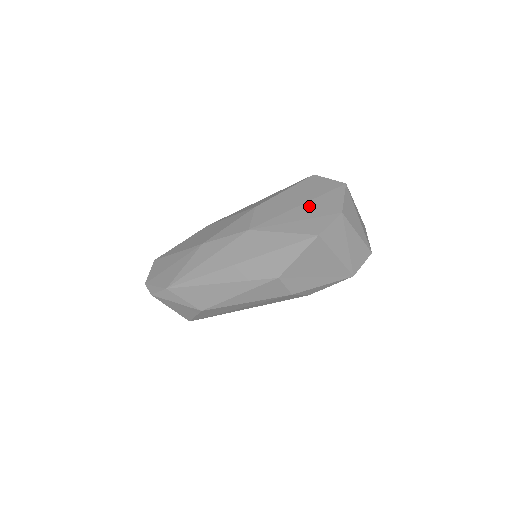
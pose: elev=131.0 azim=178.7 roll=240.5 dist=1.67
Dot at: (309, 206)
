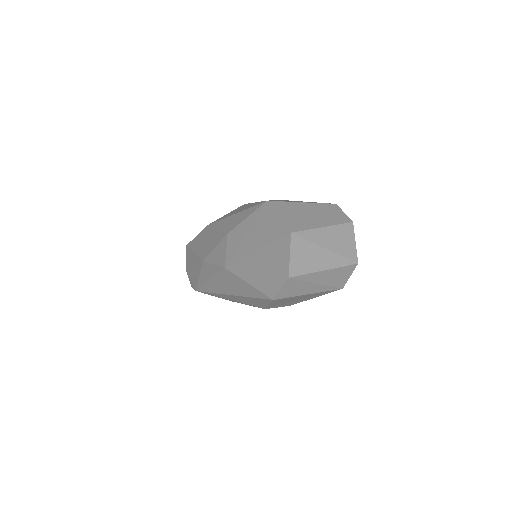
Dot at: (263, 256)
